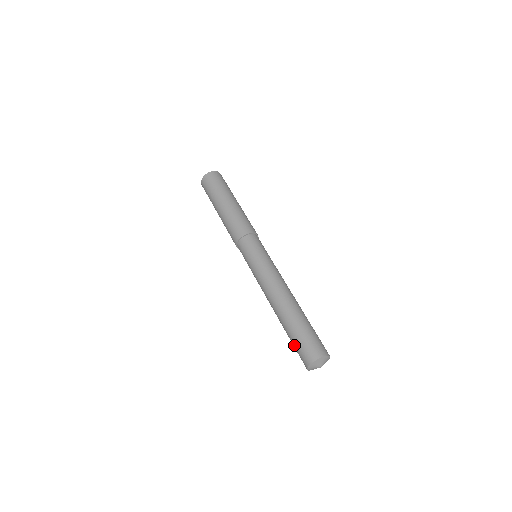
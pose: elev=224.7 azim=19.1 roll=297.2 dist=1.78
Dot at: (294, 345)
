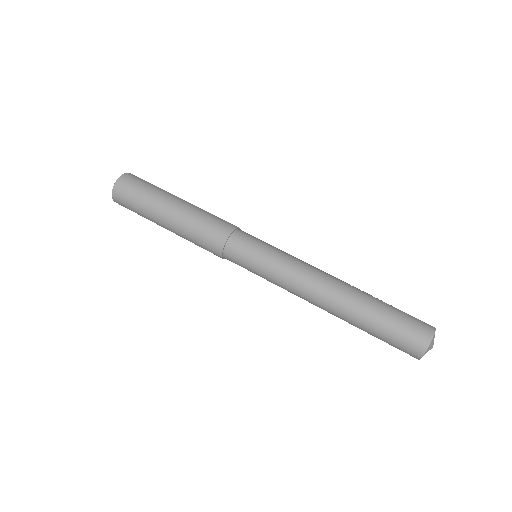
Dot at: (388, 336)
